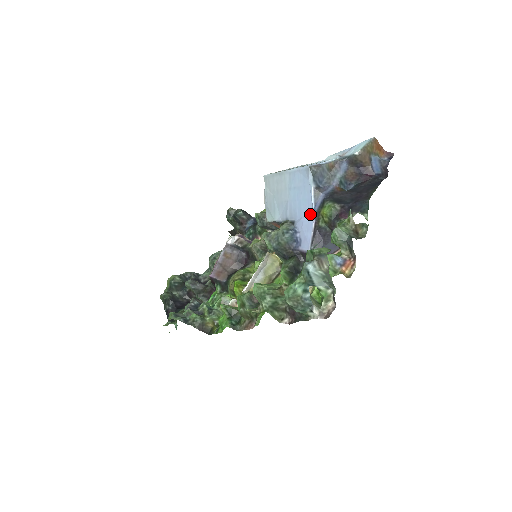
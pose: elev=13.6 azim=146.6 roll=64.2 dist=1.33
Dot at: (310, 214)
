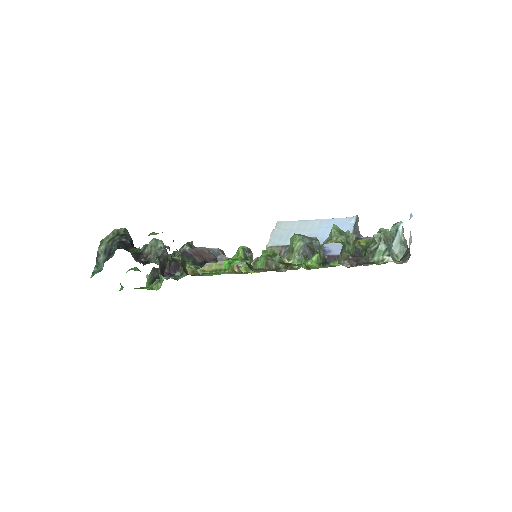
Dot at: occluded
